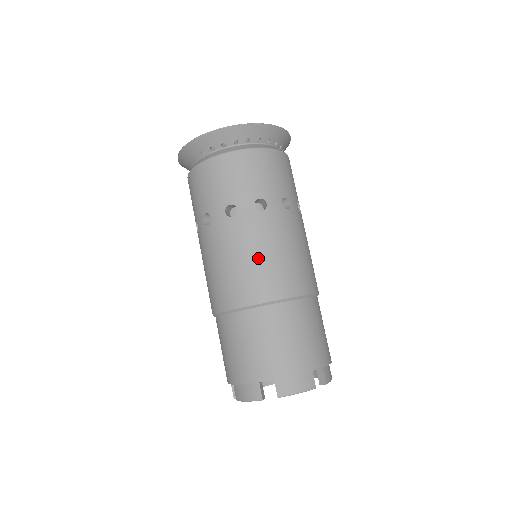
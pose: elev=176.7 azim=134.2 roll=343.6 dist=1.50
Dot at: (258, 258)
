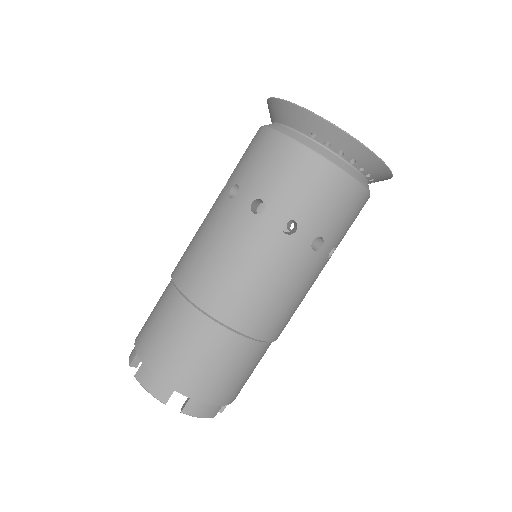
Dot at: (272, 291)
